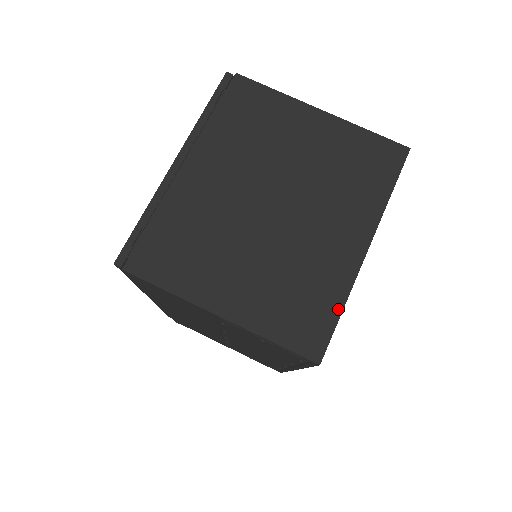
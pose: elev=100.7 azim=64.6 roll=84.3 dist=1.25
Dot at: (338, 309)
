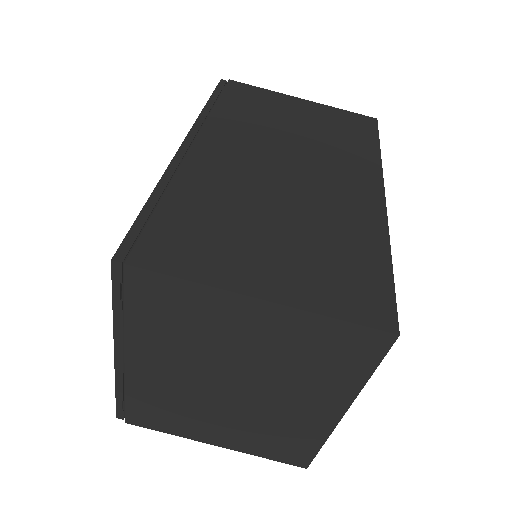
Dot at: (317, 447)
